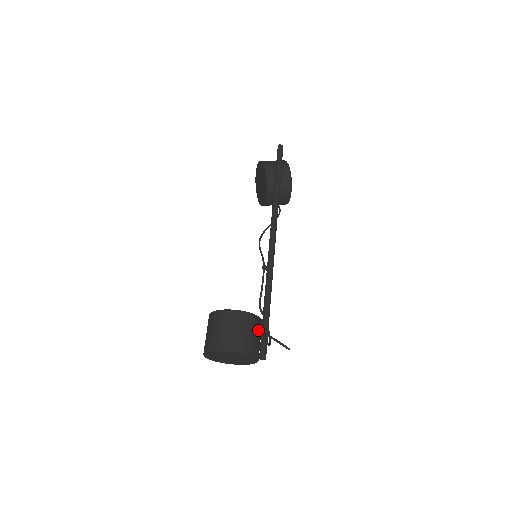
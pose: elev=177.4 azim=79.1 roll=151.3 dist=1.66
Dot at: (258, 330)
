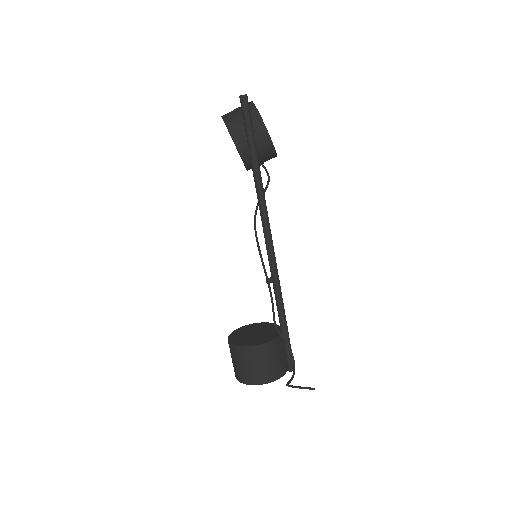
Dot at: (280, 349)
